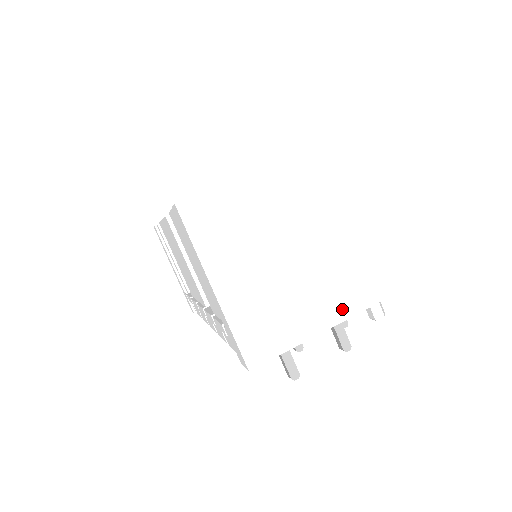
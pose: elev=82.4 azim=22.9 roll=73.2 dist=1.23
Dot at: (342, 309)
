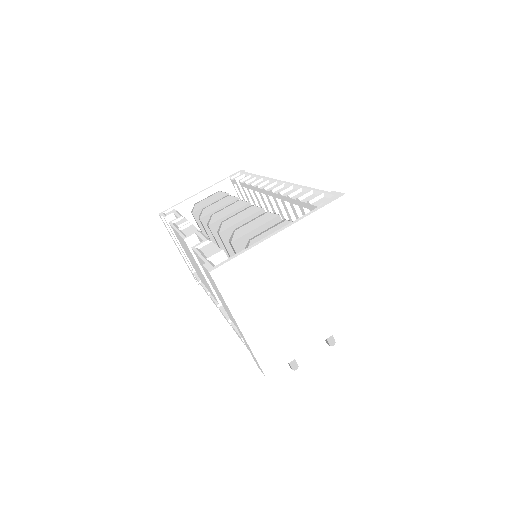
Dot at: (331, 327)
